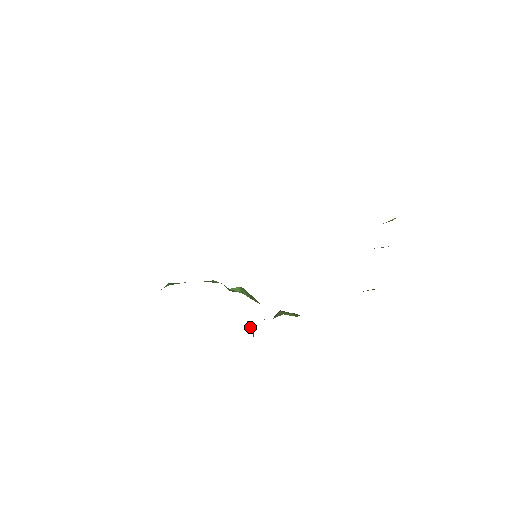
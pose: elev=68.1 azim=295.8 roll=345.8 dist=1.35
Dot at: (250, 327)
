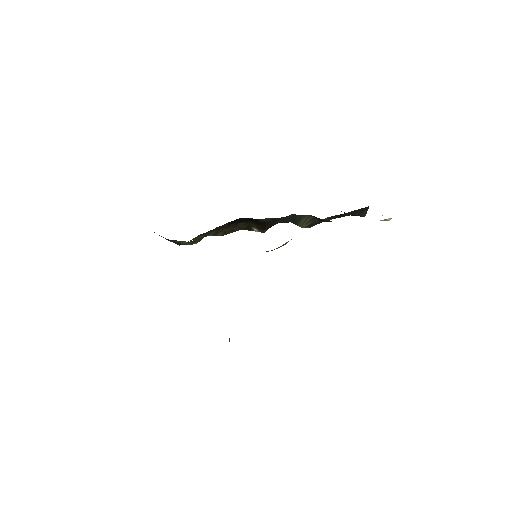
Dot at: occluded
